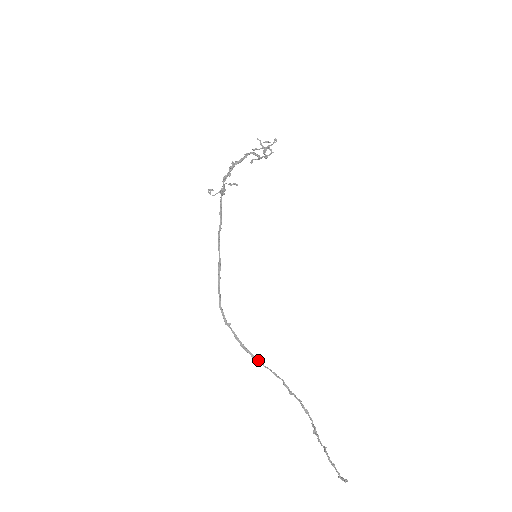
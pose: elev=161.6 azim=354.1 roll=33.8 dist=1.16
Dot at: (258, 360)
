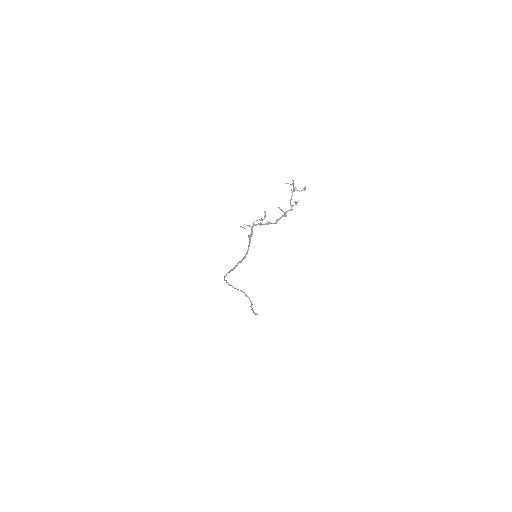
Dot at: (235, 288)
